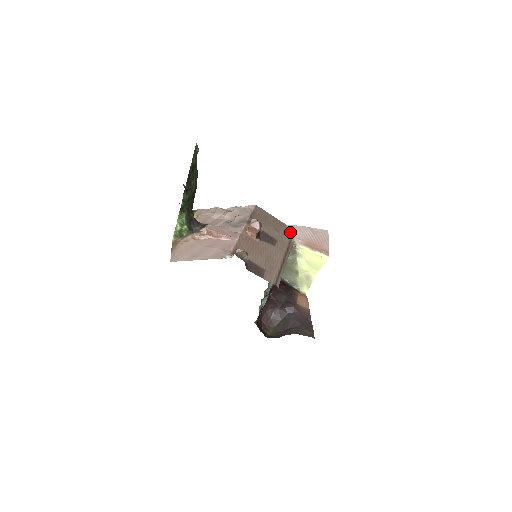
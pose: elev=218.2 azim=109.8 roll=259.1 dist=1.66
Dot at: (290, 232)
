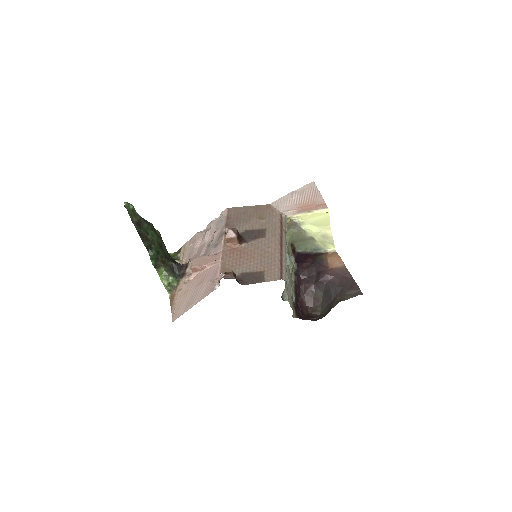
Dot at: (277, 209)
